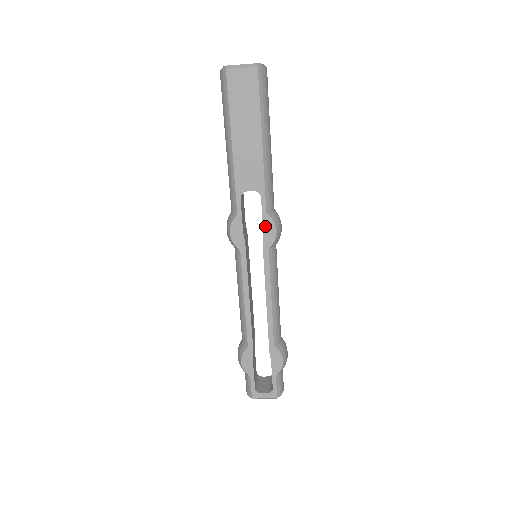
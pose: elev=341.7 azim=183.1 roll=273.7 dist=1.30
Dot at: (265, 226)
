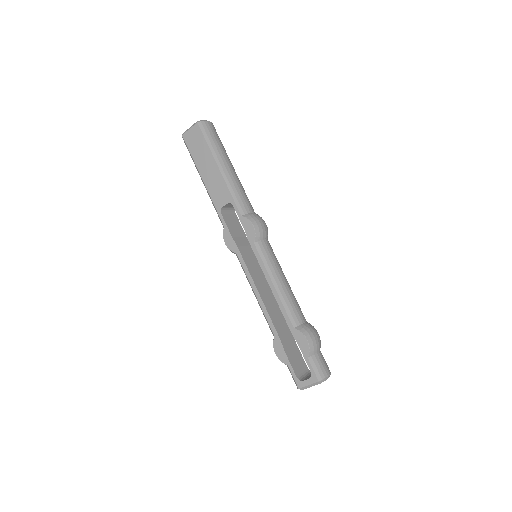
Dot at: (244, 226)
